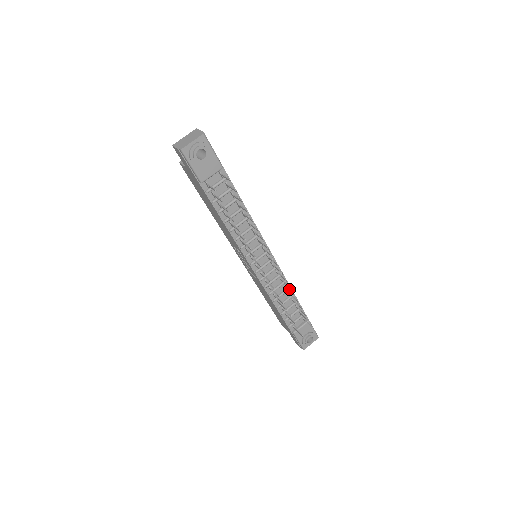
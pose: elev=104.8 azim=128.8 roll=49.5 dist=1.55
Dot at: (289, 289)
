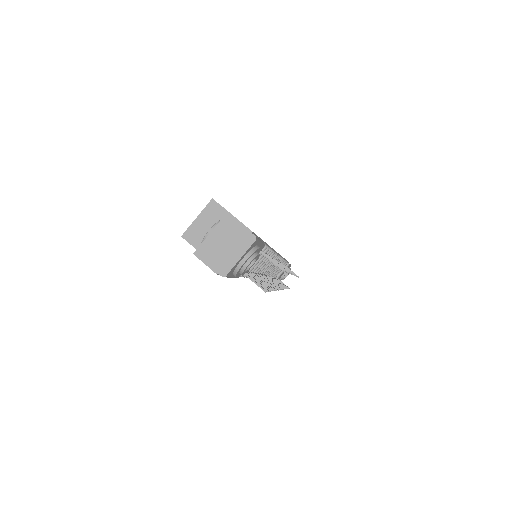
Dot at: occluded
